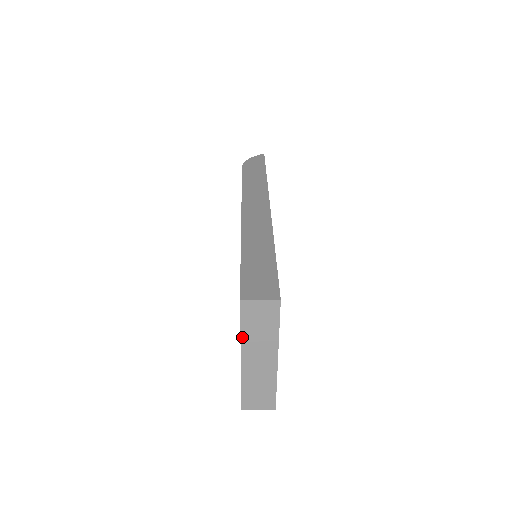
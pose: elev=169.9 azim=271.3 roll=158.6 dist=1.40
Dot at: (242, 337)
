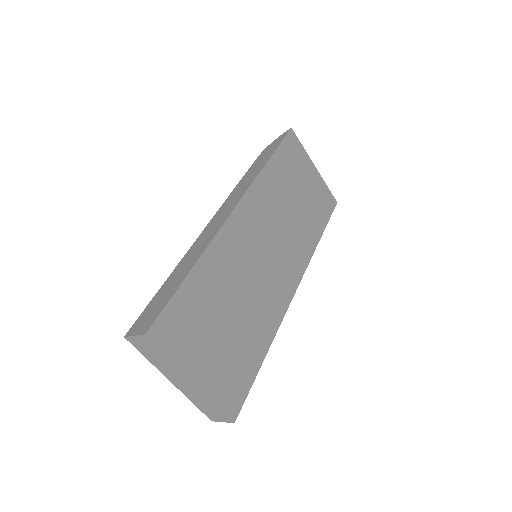
Dot at: (154, 364)
